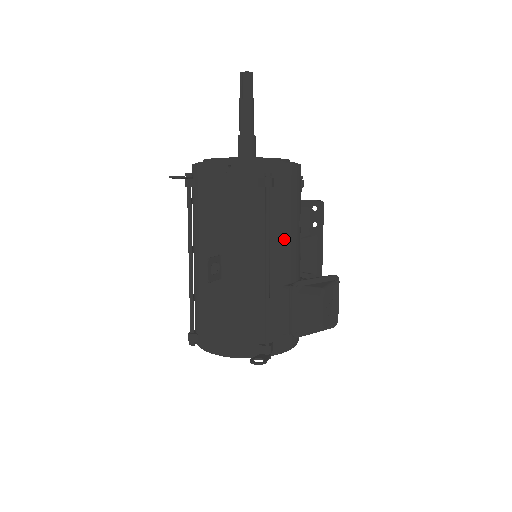
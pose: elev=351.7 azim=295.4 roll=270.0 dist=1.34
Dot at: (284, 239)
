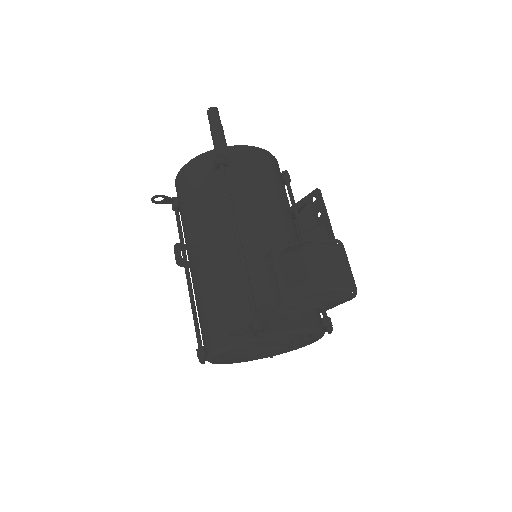
Dot at: (255, 210)
